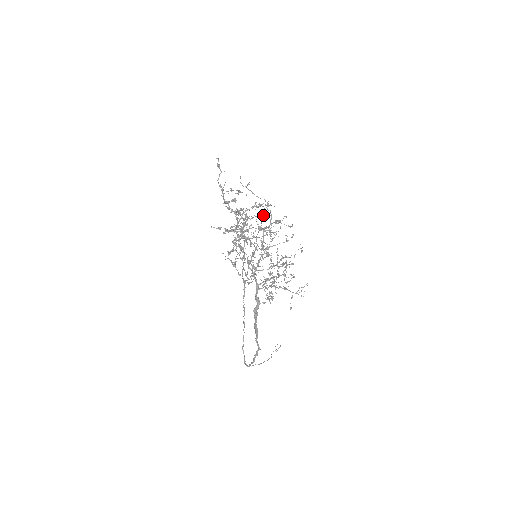
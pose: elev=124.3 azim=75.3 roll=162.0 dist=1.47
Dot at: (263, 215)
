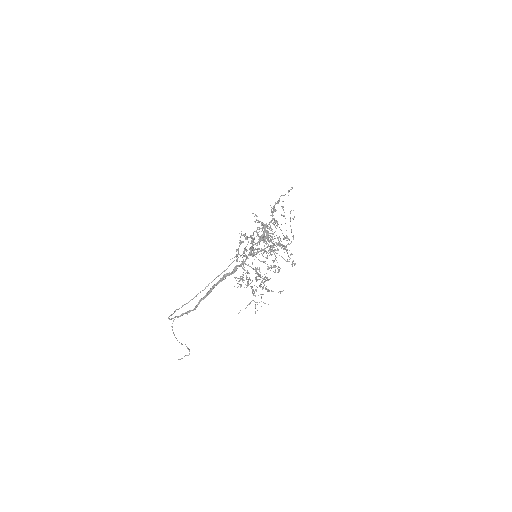
Dot at: occluded
